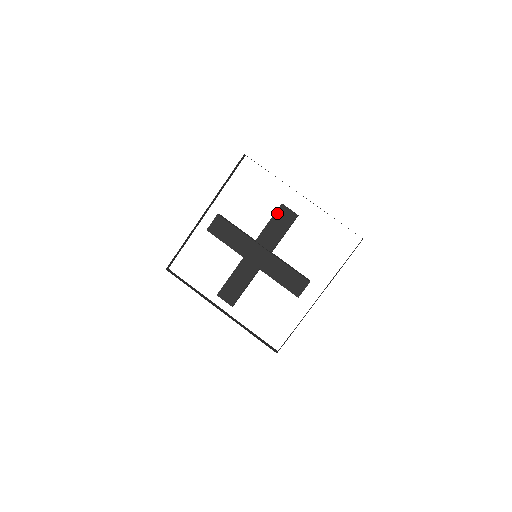
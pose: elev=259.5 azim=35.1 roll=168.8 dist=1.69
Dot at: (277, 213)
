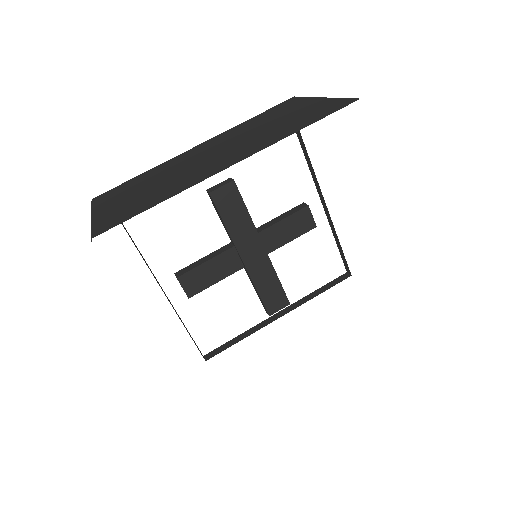
Dot at: (298, 213)
